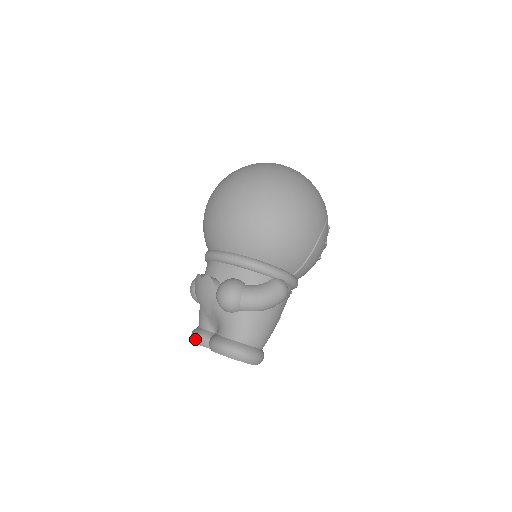
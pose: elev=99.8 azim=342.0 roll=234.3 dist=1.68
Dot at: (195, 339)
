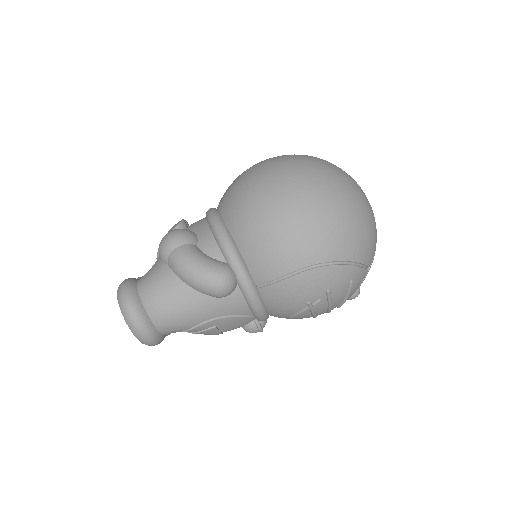
Dot at: occluded
